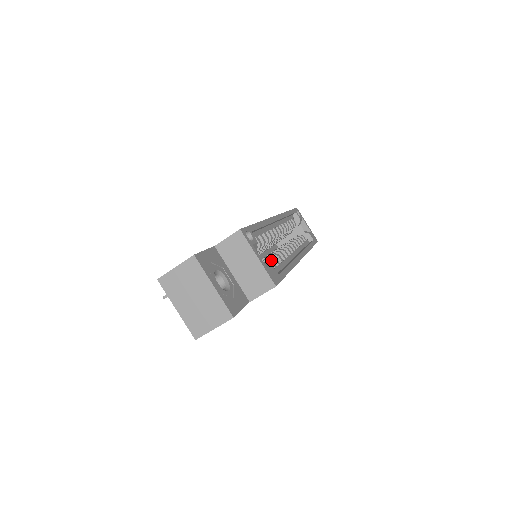
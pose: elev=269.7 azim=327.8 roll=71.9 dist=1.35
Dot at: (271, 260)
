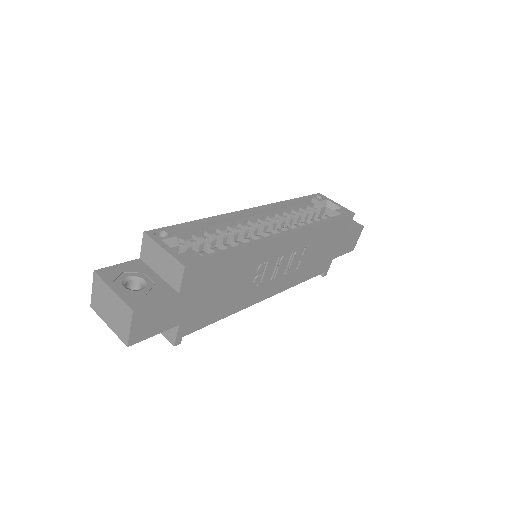
Dot at: (214, 248)
